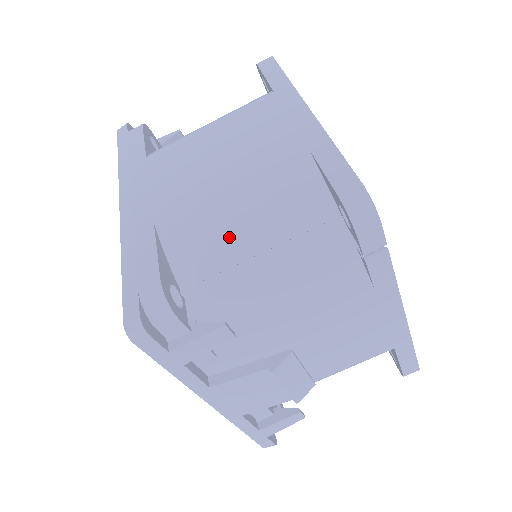
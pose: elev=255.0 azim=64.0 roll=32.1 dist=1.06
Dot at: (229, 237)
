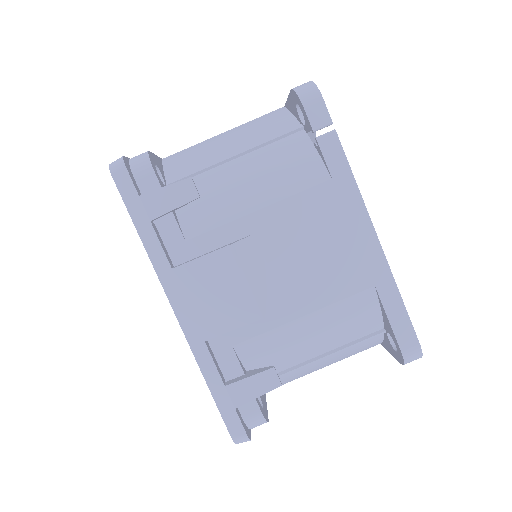
Dot at: (214, 151)
